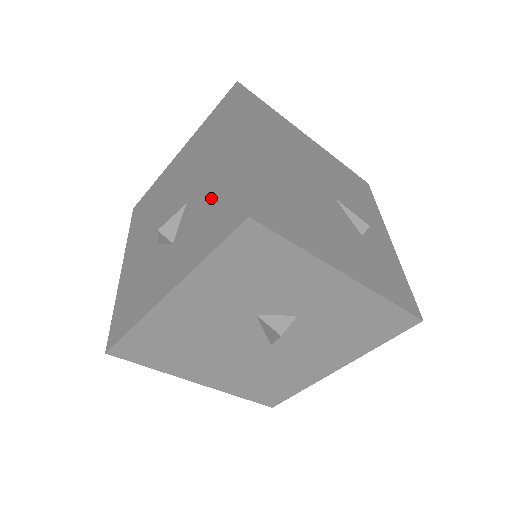
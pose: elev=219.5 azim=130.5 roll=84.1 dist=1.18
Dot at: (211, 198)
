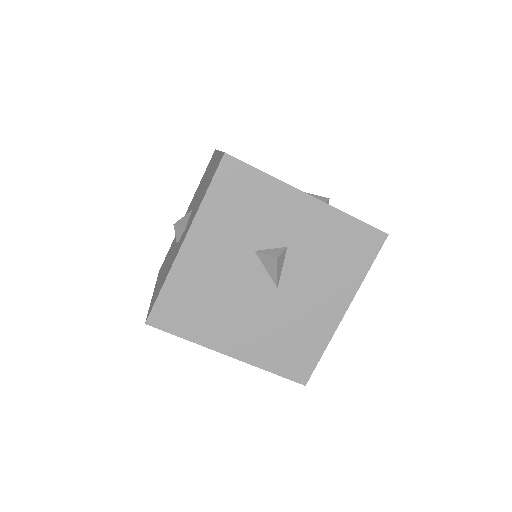
Dot at: (205, 184)
